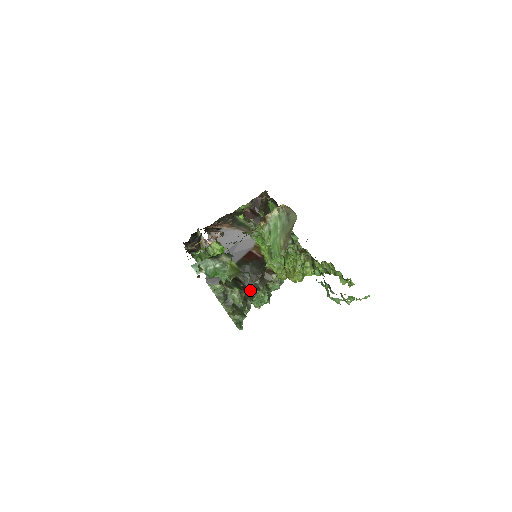
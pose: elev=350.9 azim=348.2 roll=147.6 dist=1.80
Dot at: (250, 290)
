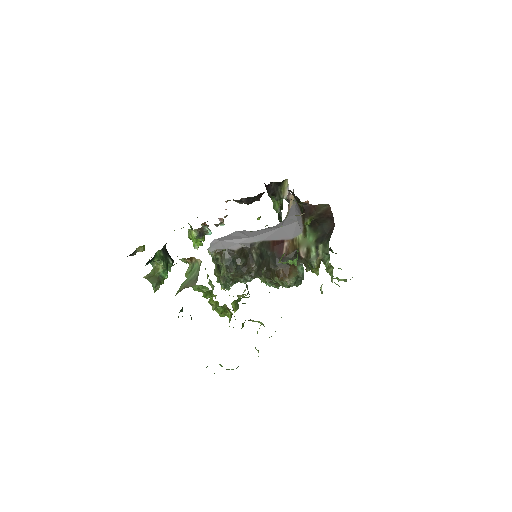
Dot at: (255, 270)
